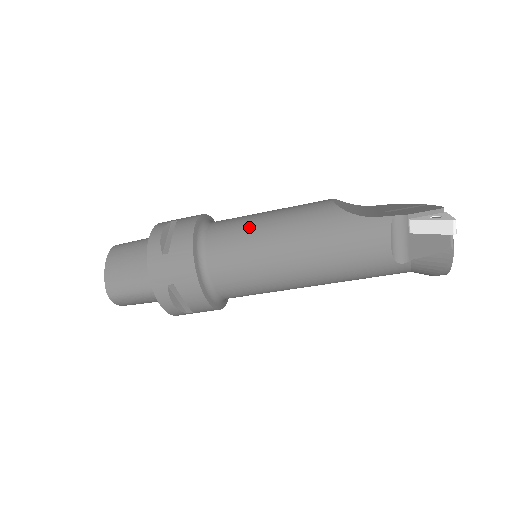
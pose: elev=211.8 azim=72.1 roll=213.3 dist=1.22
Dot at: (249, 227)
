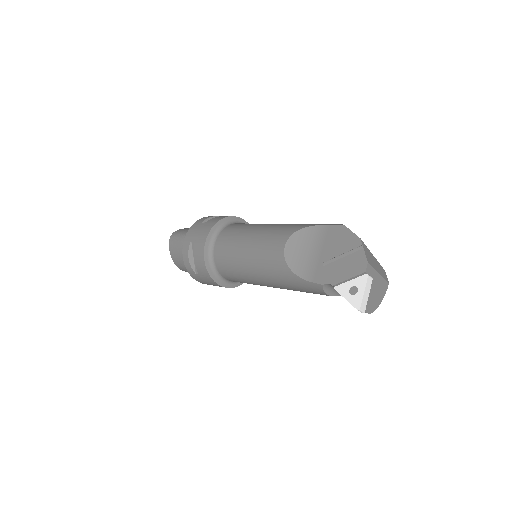
Dot at: (236, 263)
